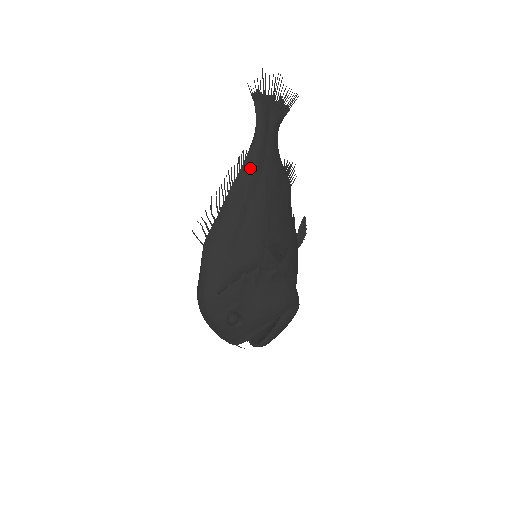
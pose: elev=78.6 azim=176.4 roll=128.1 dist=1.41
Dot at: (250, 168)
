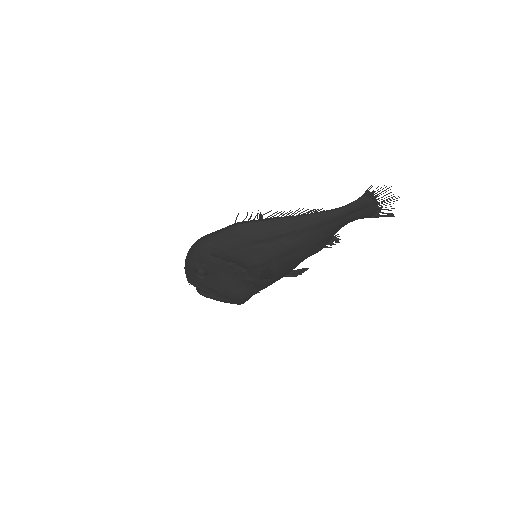
Dot at: (312, 221)
